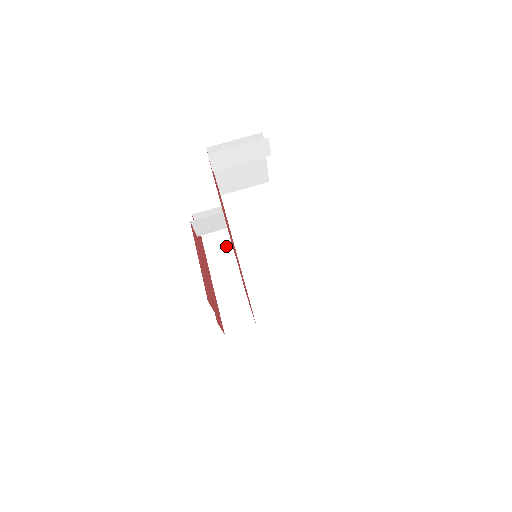
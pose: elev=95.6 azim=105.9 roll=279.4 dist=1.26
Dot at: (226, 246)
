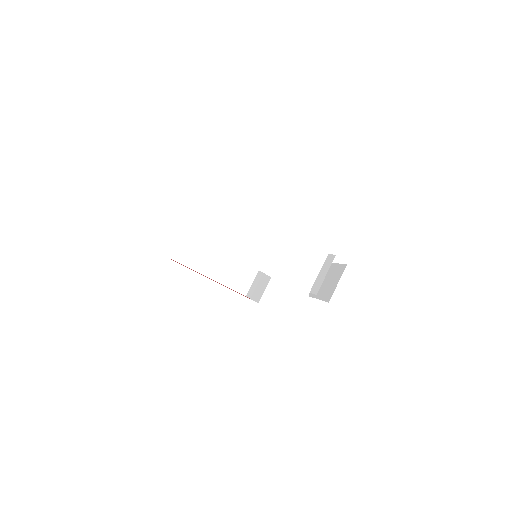
Dot at: (193, 250)
